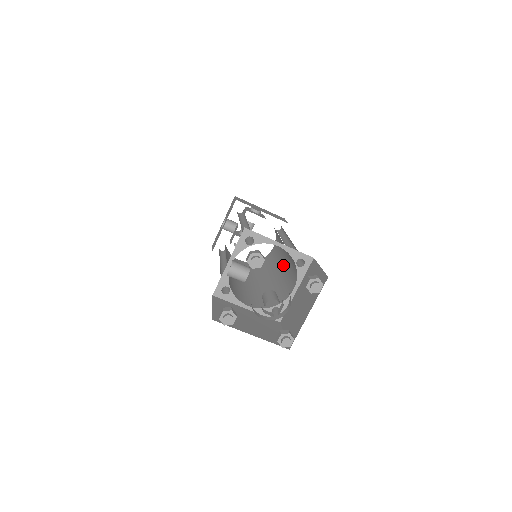
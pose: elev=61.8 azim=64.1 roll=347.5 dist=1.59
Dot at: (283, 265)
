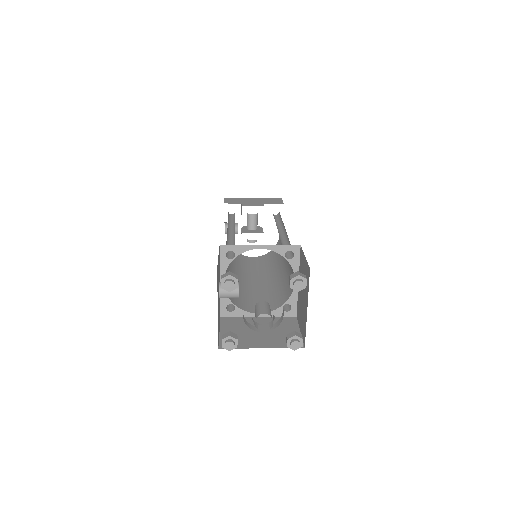
Dot at: occluded
